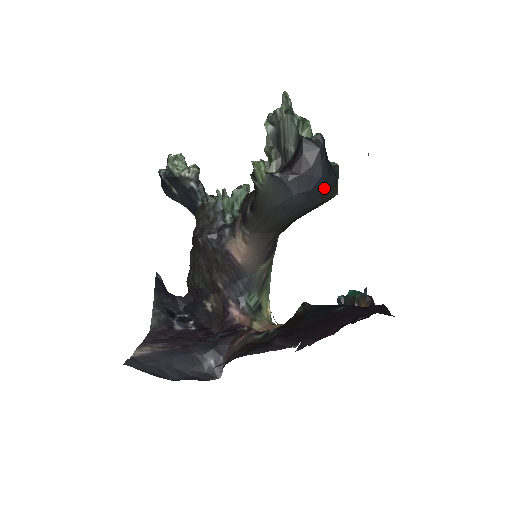
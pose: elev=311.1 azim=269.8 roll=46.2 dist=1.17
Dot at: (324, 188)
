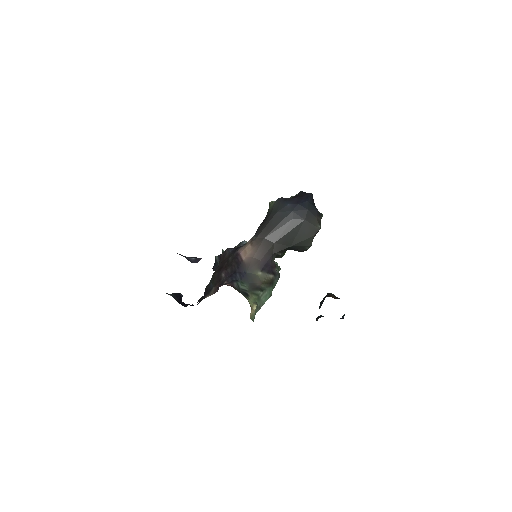
Dot at: (308, 208)
